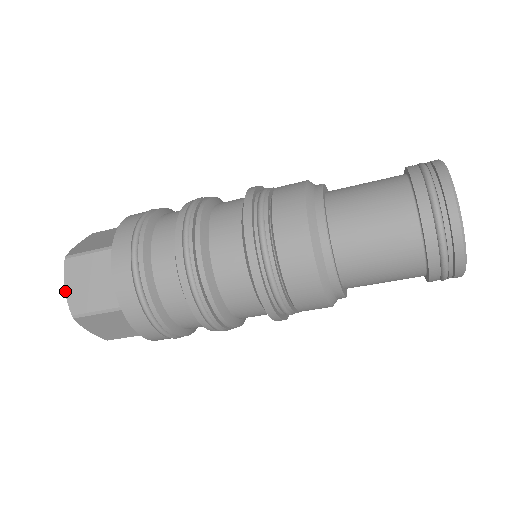
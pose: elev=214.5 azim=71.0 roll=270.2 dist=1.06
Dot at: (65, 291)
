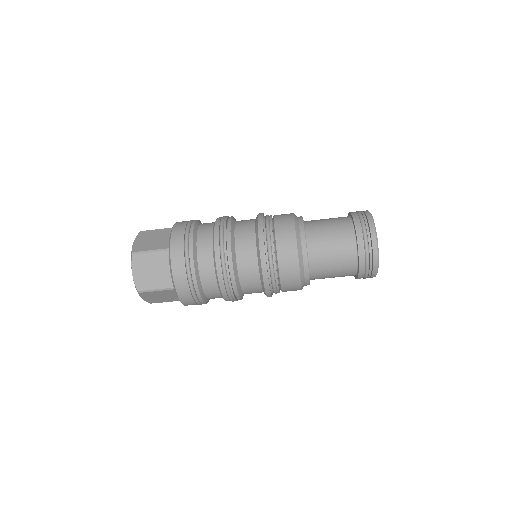
Dot at: (133, 243)
